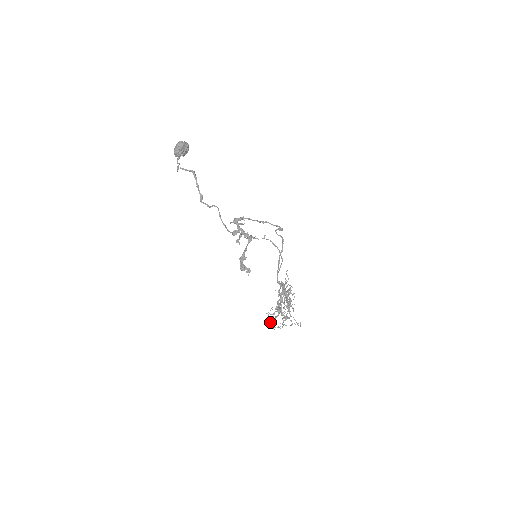
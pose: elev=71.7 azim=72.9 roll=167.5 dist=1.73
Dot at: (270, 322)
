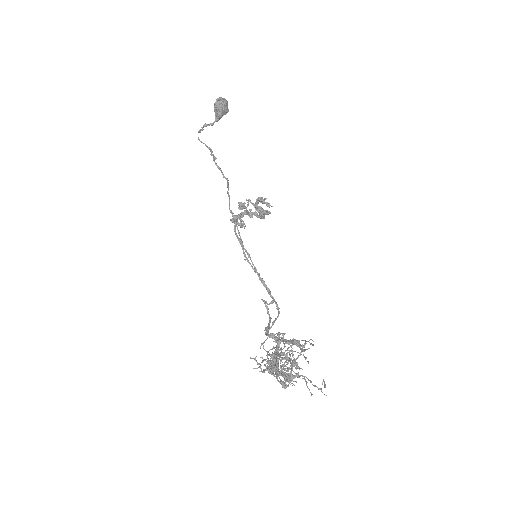
Dot at: (262, 360)
